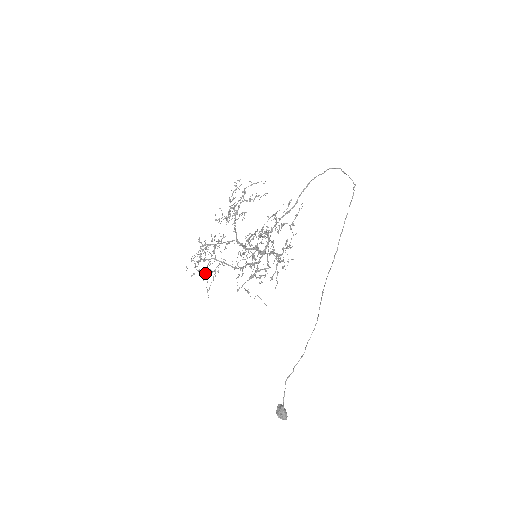
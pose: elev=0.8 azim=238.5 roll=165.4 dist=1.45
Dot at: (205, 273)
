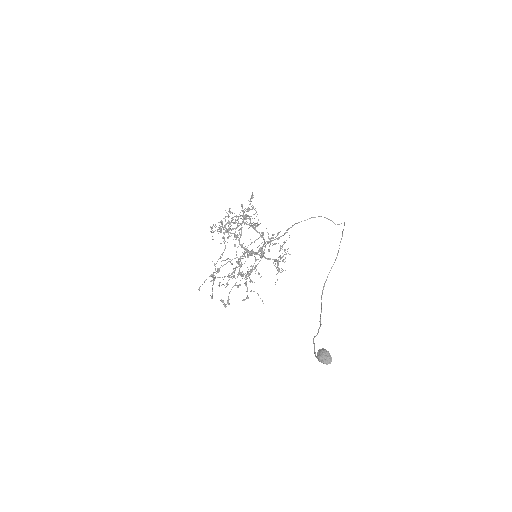
Dot at: (231, 235)
